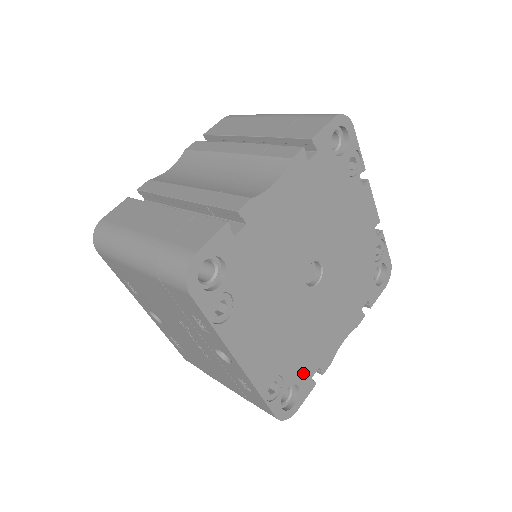
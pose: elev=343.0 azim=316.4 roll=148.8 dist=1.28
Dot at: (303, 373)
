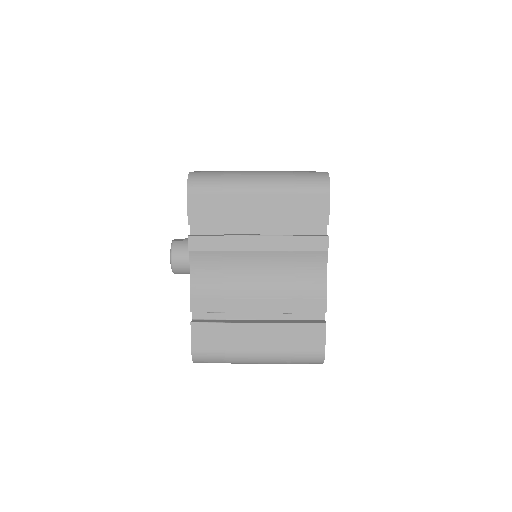
Dot at: occluded
